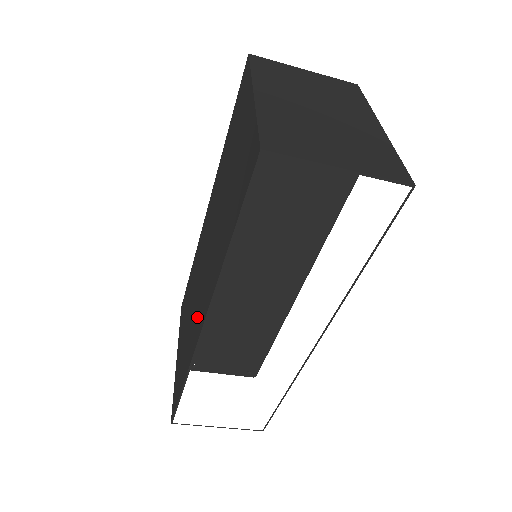
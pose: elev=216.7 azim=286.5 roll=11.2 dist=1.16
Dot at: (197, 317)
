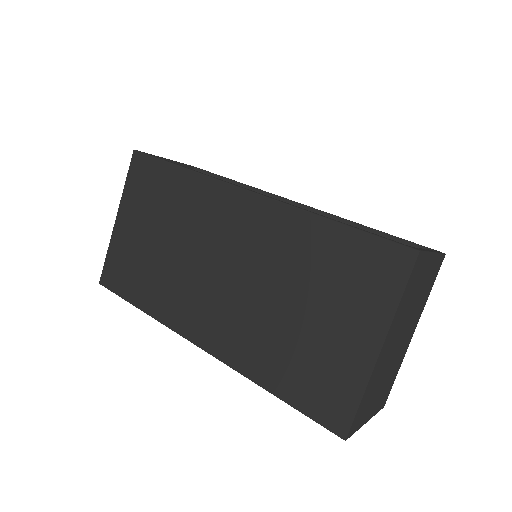
Dot at: (187, 306)
